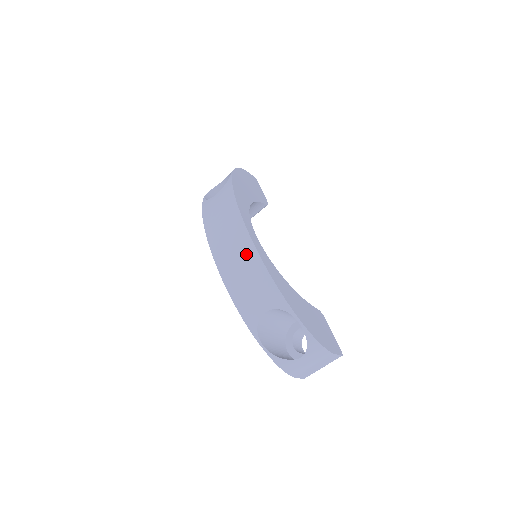
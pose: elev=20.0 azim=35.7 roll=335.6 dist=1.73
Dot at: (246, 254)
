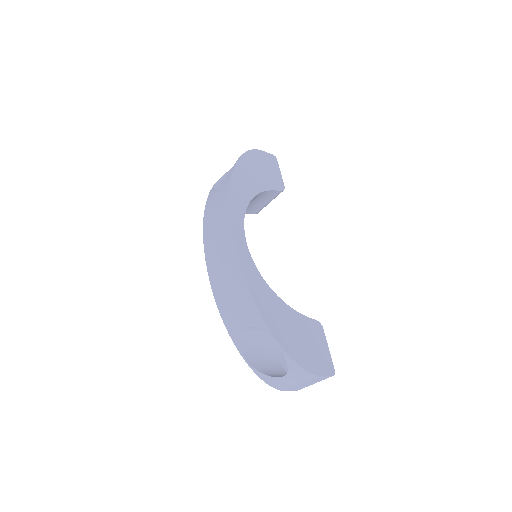
Dot at: (230, 263)
